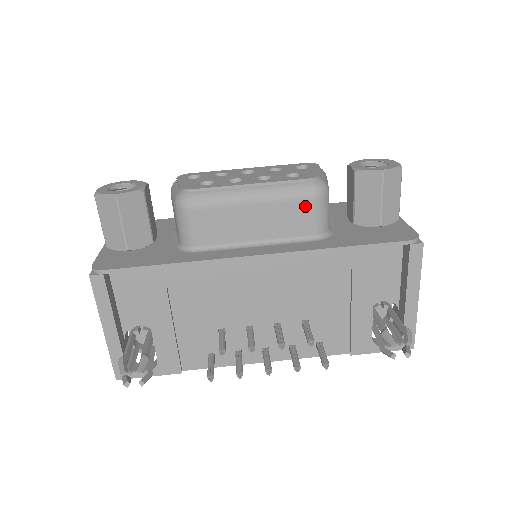
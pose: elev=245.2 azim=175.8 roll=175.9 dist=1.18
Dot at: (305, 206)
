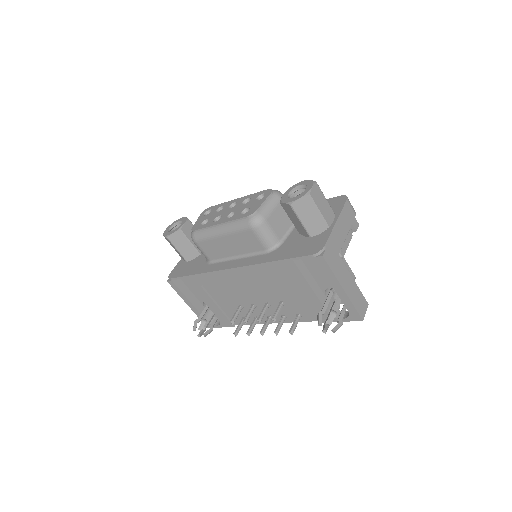
Dot at: (250, 234)
